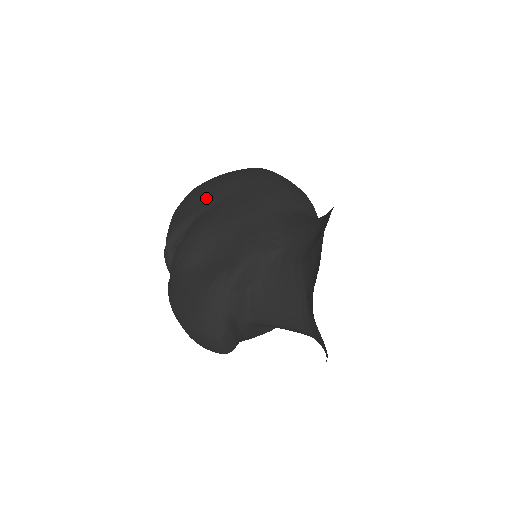
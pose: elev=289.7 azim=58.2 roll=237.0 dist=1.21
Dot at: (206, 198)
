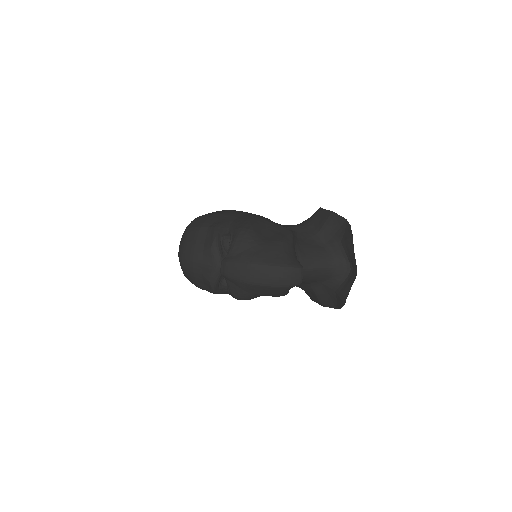
Dot at: (227, 214)
